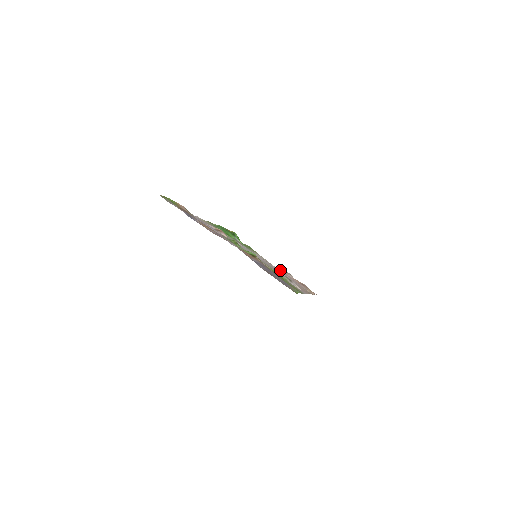
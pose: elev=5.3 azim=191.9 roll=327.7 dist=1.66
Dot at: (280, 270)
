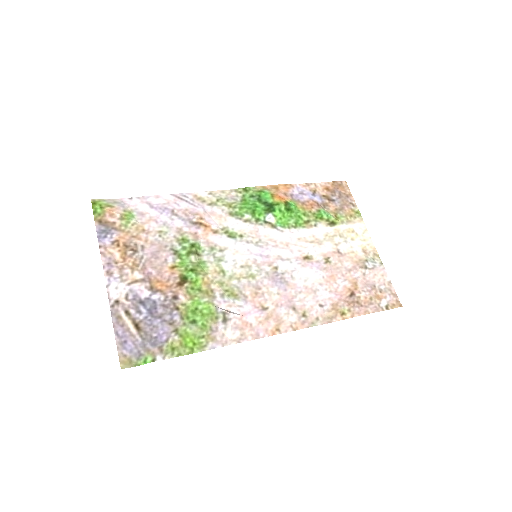
Dot at: (358, 256)
